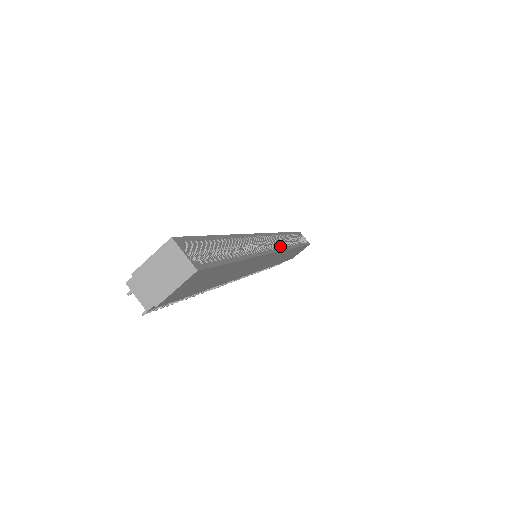
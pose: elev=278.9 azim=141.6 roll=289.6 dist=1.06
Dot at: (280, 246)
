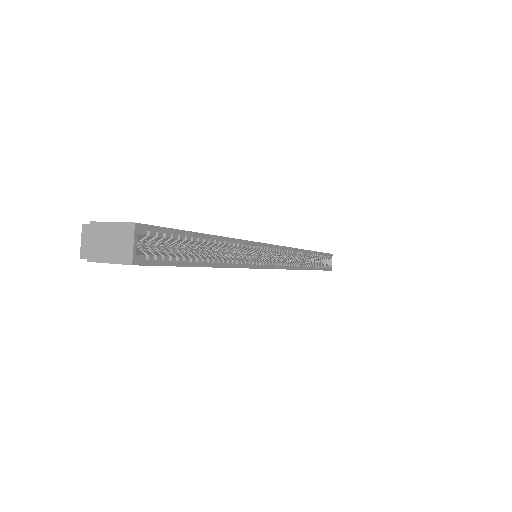
Dot at: (283, 264)
